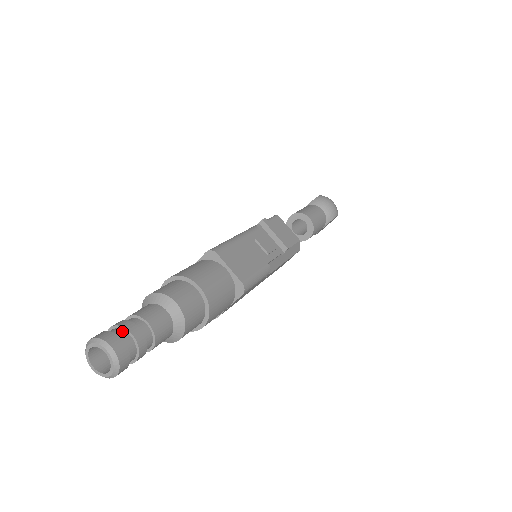
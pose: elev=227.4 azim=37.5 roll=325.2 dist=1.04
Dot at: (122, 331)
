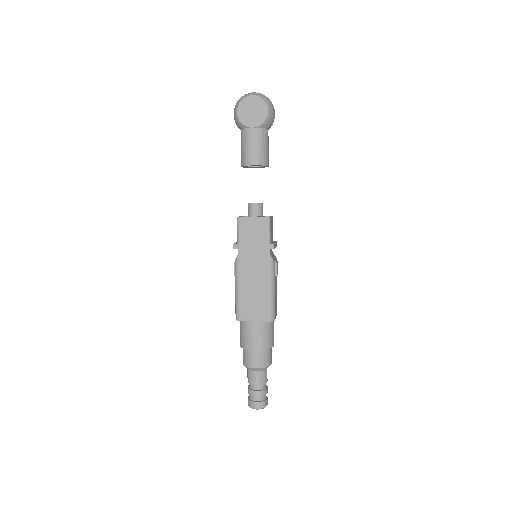
Dot at: (265, 395)
